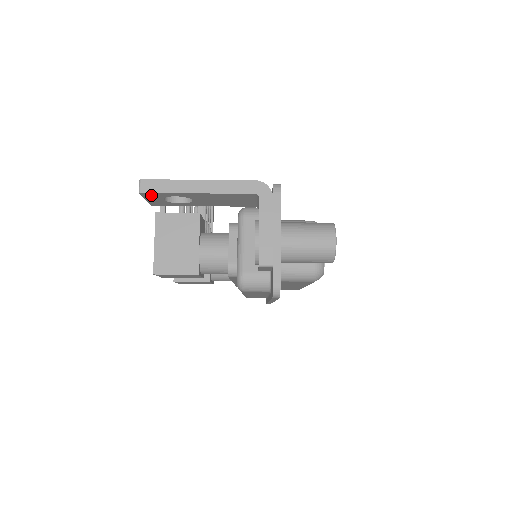
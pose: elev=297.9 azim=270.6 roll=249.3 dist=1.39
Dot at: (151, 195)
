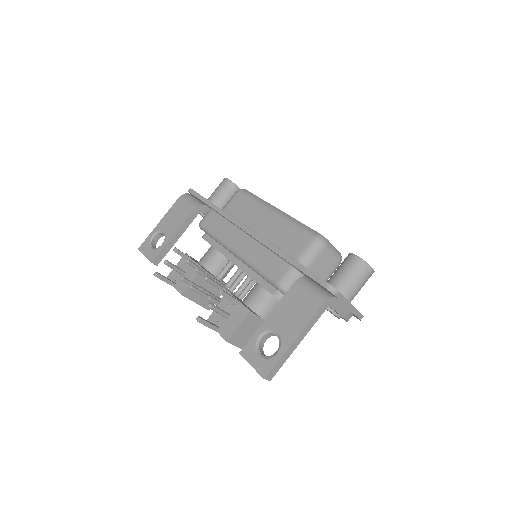
Dot at: occluded
